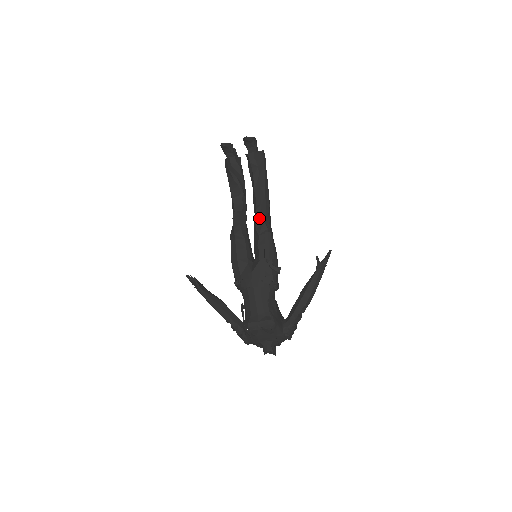
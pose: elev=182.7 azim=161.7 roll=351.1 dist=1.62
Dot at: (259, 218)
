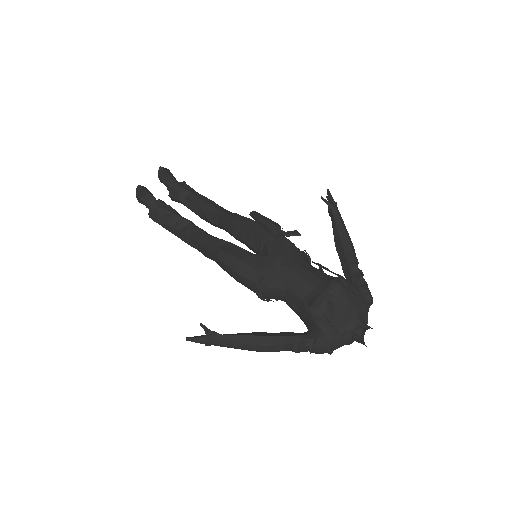
Dot at: (230, 217)
